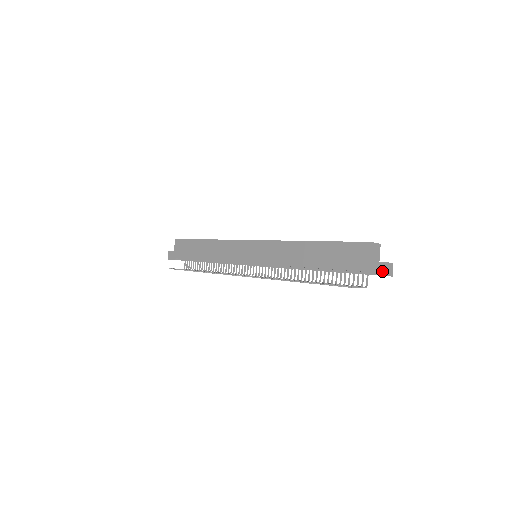
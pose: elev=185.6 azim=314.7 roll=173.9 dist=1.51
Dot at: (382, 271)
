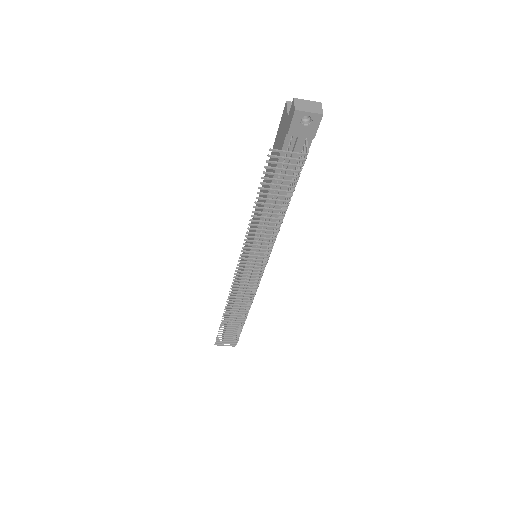
Dot at: (294, 106)
